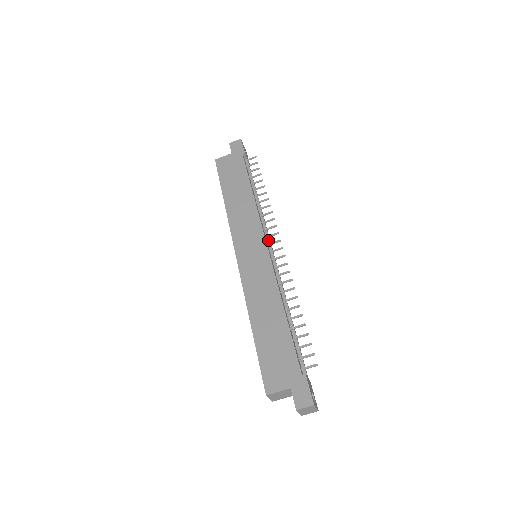
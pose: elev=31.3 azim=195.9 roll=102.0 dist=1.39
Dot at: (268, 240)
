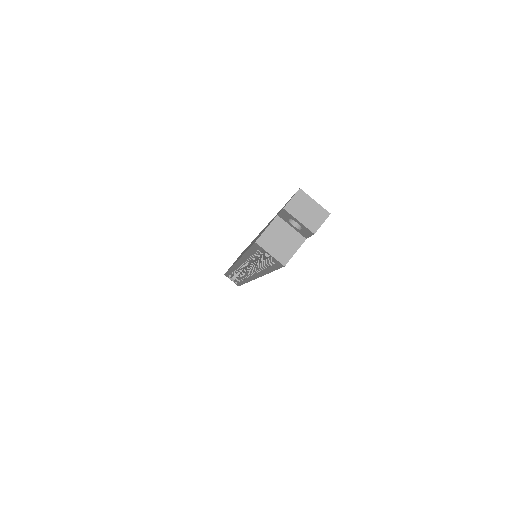
Dot at: occluded
